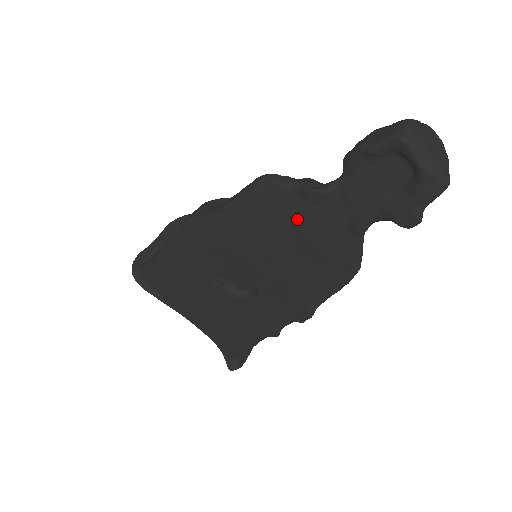
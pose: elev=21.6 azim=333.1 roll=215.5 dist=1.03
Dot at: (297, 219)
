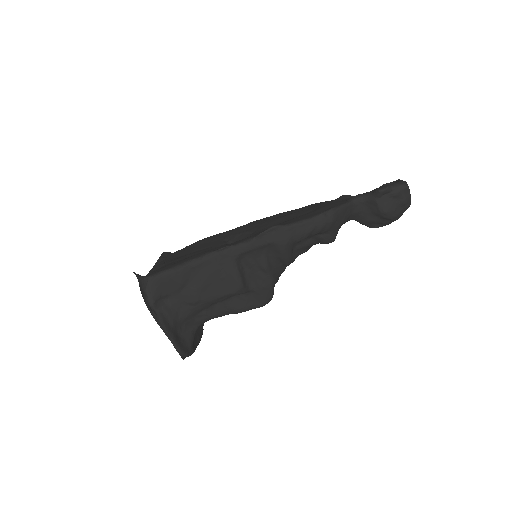
Dot at: (325, 203)
